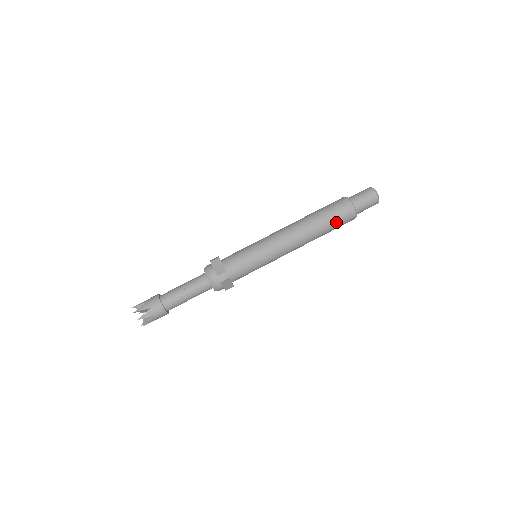
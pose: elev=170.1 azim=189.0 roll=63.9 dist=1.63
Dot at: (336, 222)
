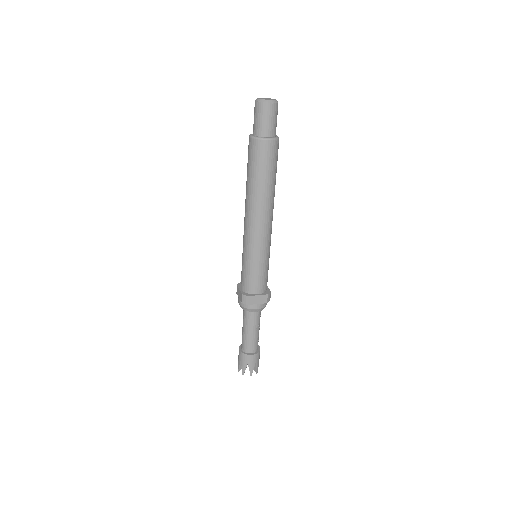
Dot at: occluded
